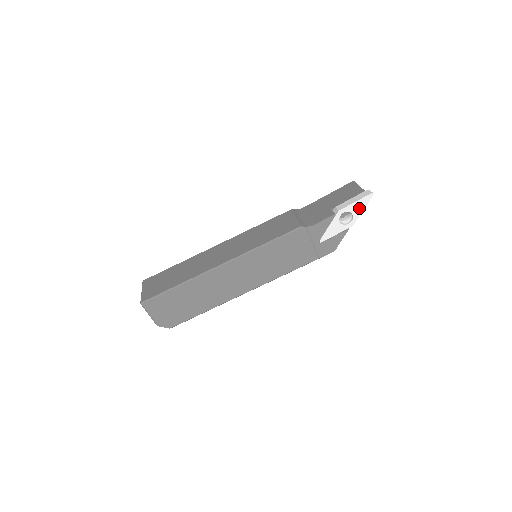
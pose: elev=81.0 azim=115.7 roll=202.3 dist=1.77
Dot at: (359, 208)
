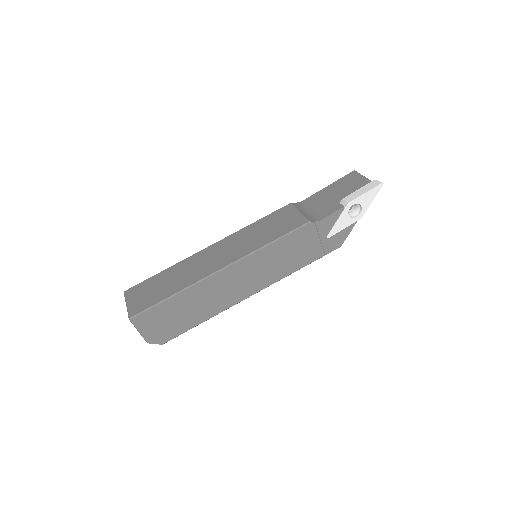
Dot at: (368, 199)
